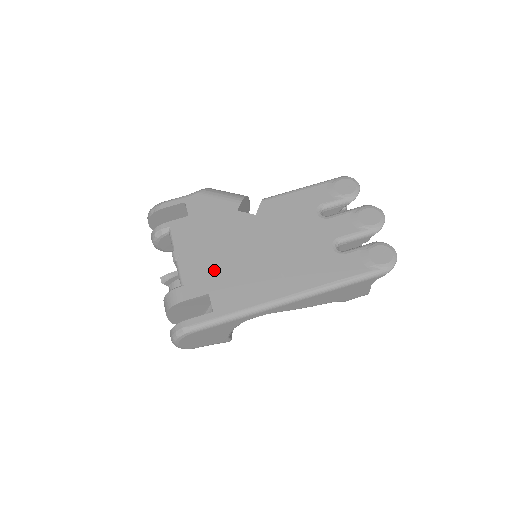
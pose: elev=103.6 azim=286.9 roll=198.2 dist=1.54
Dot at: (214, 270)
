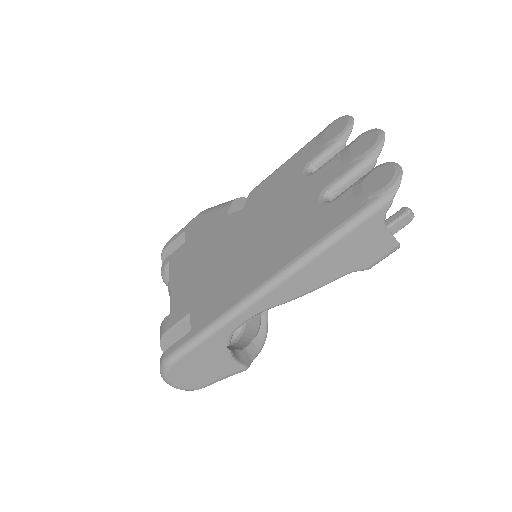
Dot at: (198, 285)
